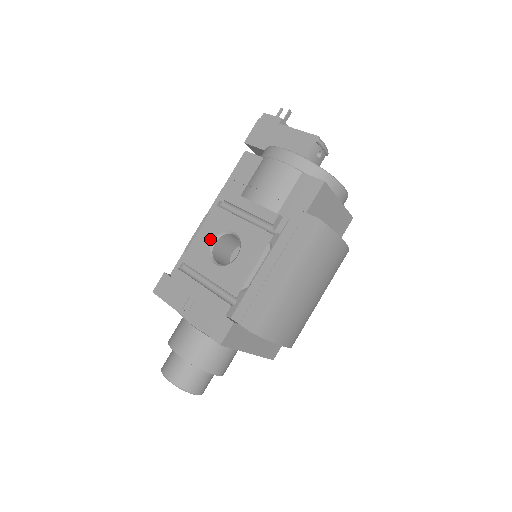
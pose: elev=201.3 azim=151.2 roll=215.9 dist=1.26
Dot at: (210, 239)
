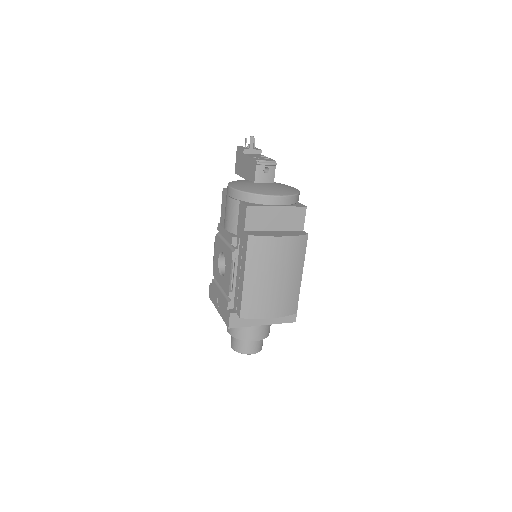
Dot at: (217, 258)
